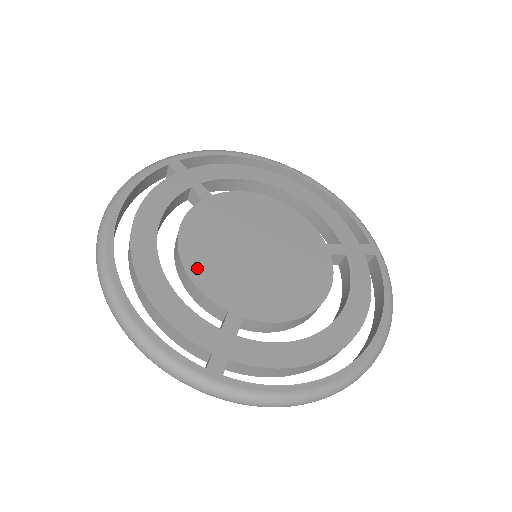
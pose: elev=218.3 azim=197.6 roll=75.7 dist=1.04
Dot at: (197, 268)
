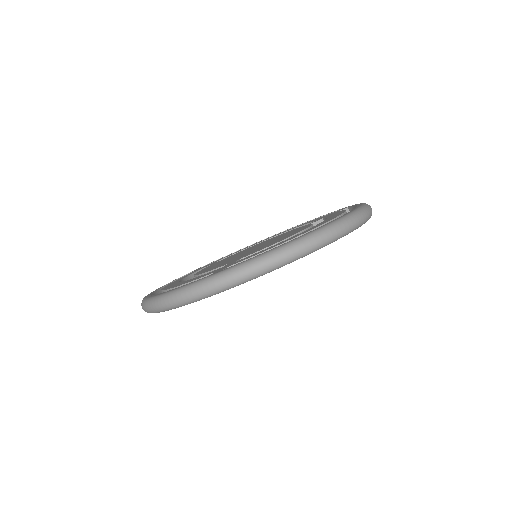
Dot at: occluded
